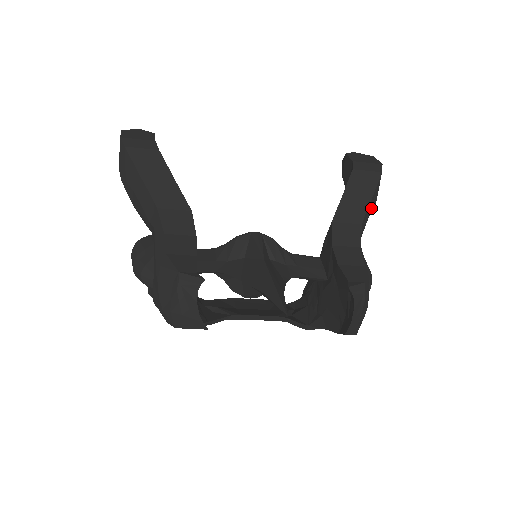
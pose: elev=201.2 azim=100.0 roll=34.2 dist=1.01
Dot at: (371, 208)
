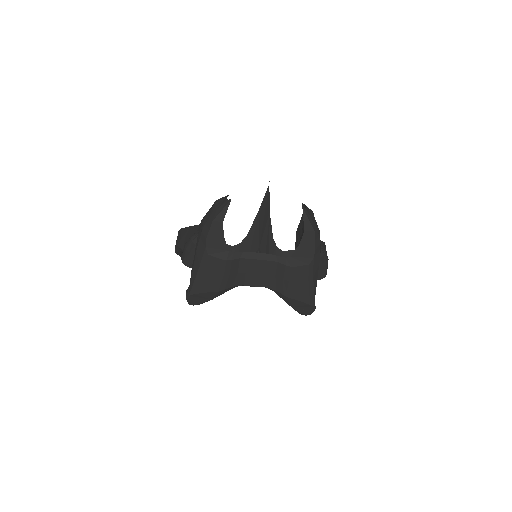
Dot at: occluded
